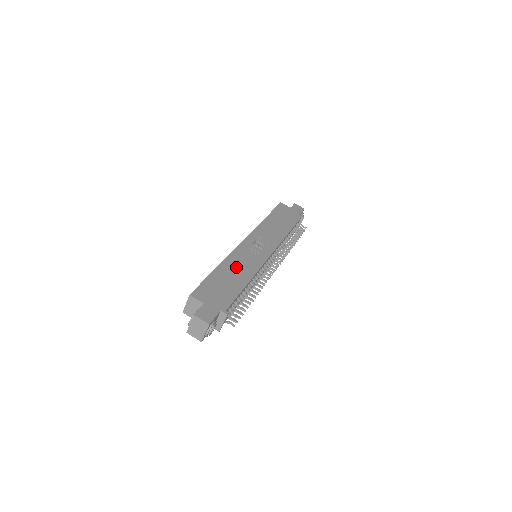
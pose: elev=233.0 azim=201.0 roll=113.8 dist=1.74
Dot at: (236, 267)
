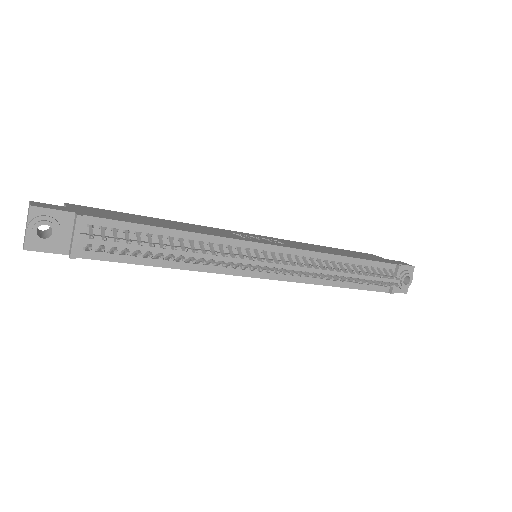
Dot at: (185, 226)
